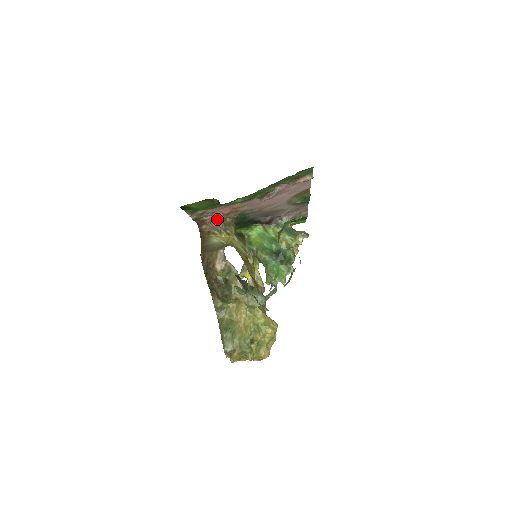
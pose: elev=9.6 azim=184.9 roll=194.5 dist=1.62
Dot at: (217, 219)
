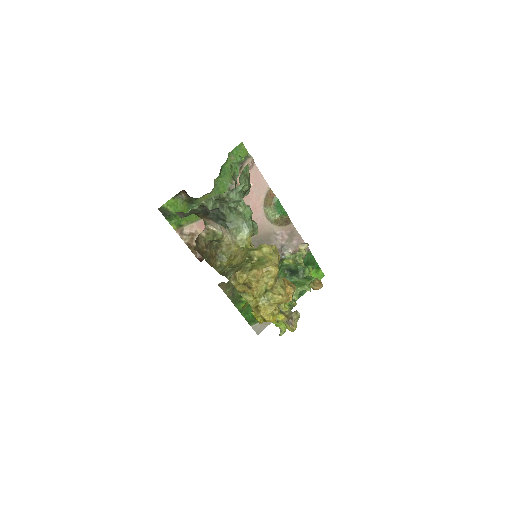
Dot at: occluded
